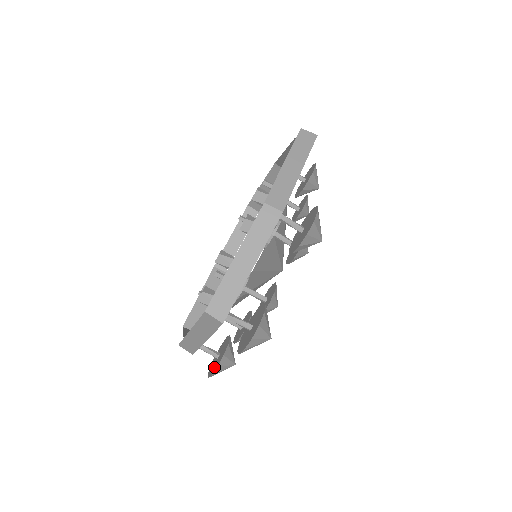
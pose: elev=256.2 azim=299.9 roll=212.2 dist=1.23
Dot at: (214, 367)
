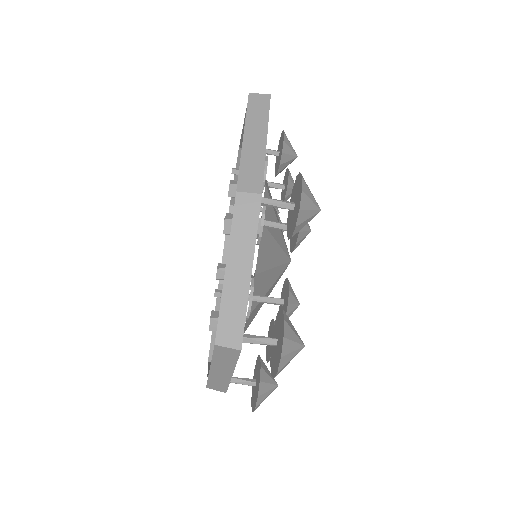
Dot at: (255, 398)
